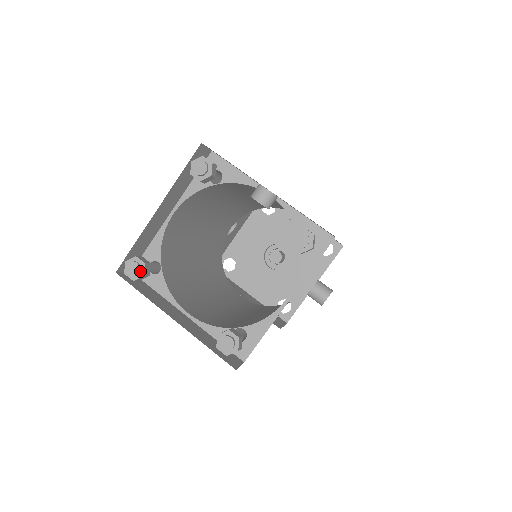
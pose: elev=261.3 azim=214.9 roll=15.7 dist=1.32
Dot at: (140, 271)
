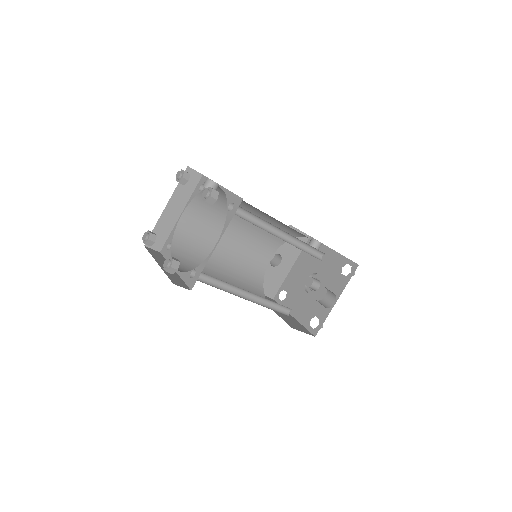
Dot at: (148, 237)
